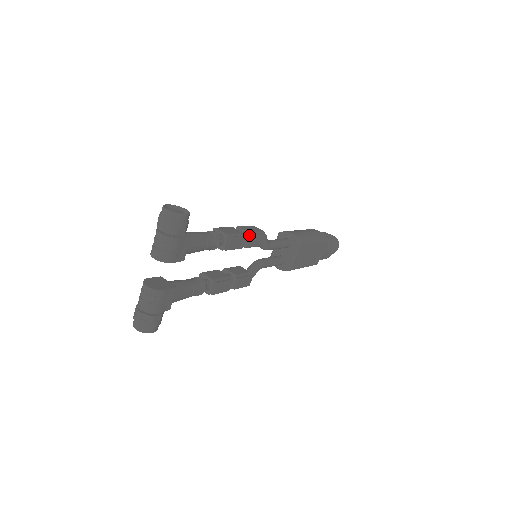
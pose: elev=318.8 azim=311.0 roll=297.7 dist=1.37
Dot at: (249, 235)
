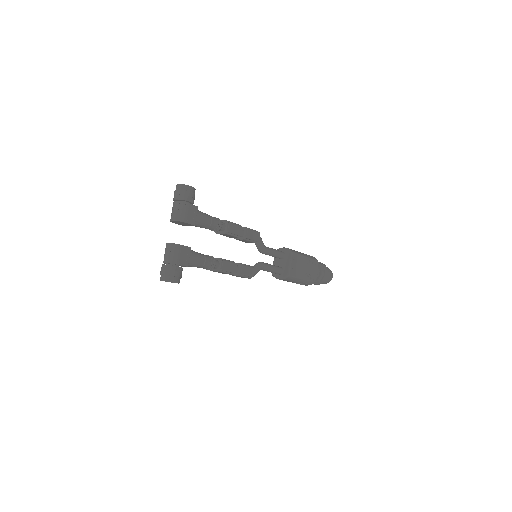
Dot at: (245, 229)
